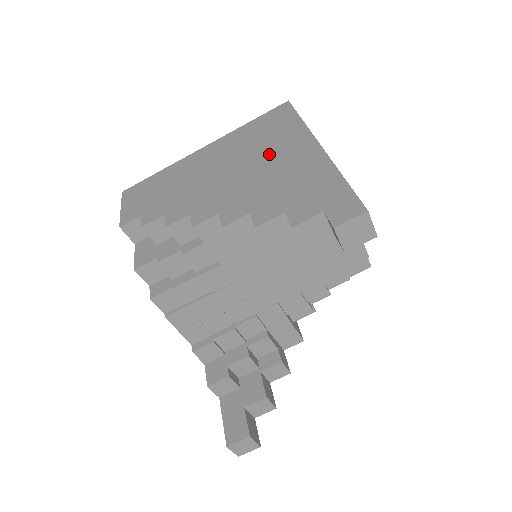
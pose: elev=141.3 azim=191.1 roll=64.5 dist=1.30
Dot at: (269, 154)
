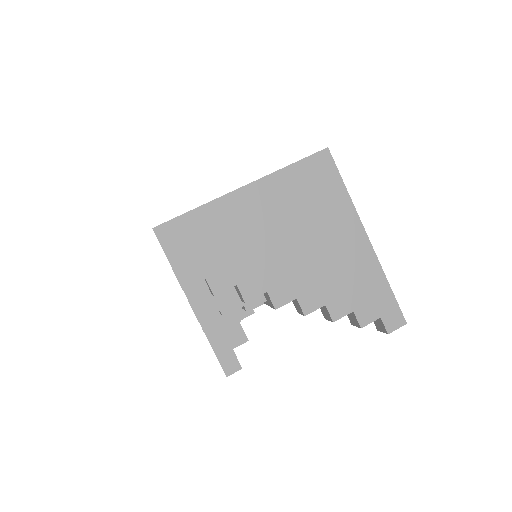
Dot at: (326, 233)
